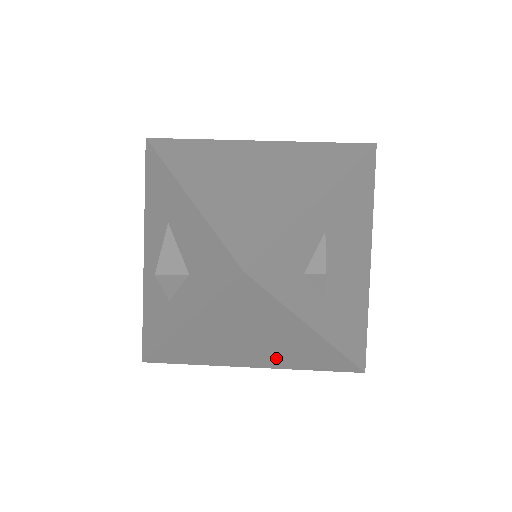
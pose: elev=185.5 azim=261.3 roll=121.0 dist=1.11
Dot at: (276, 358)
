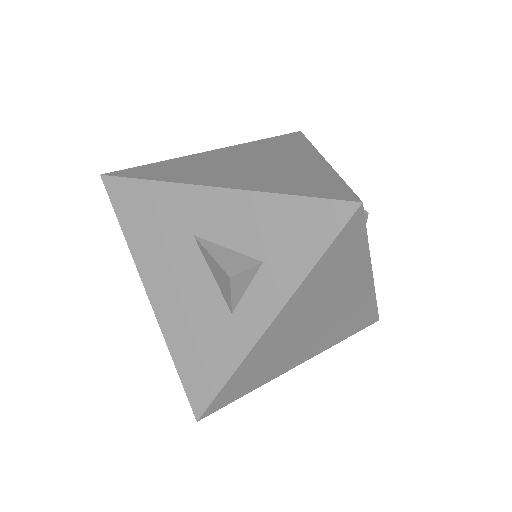
Dot at: (326, 335)
